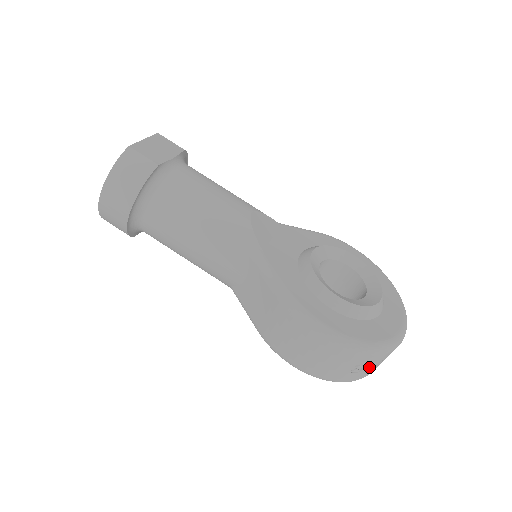
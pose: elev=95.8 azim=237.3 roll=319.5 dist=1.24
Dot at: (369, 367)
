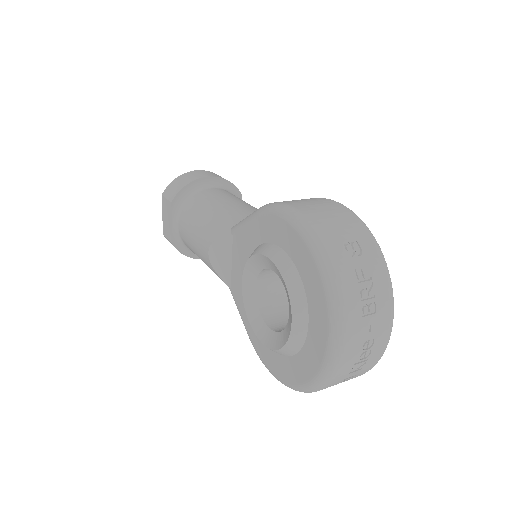
Dot at: (360, 265)
